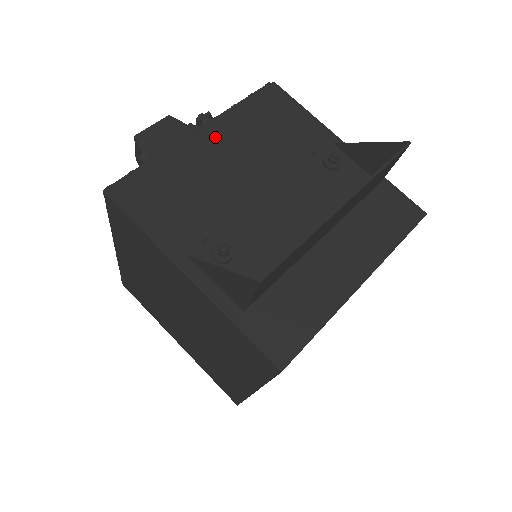
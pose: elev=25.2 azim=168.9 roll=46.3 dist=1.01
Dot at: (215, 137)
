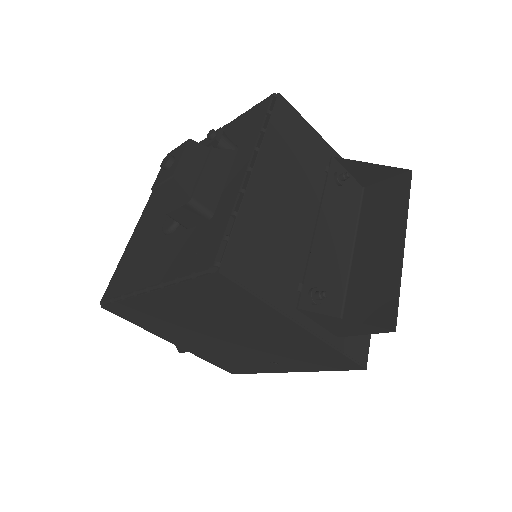
Dot at: (266, 174)
